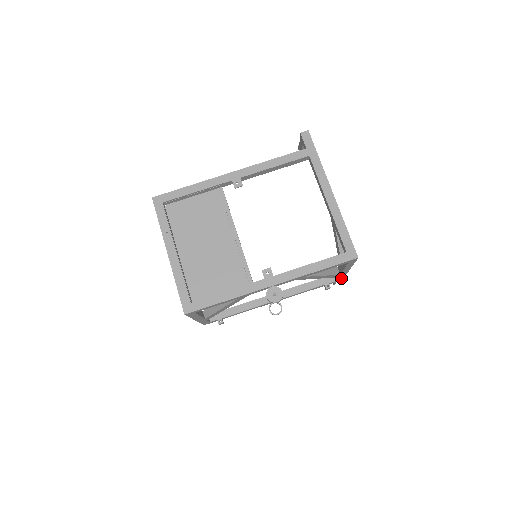
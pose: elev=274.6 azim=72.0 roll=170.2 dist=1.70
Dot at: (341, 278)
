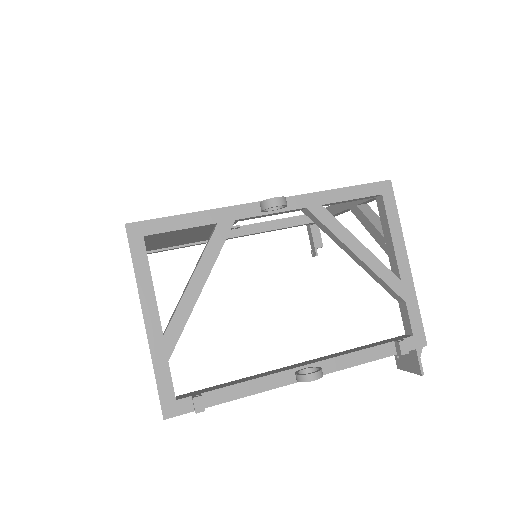
Dot at: (417, 324)
